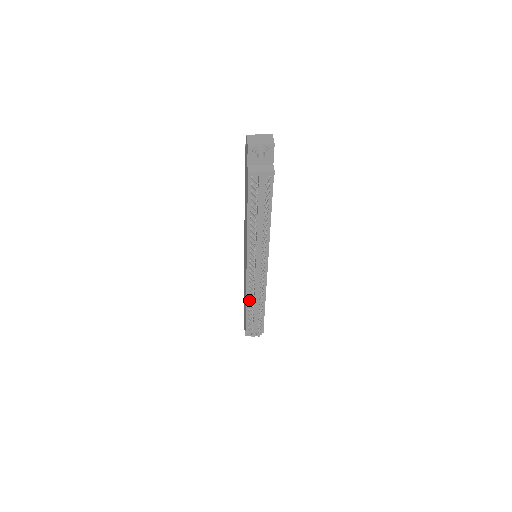
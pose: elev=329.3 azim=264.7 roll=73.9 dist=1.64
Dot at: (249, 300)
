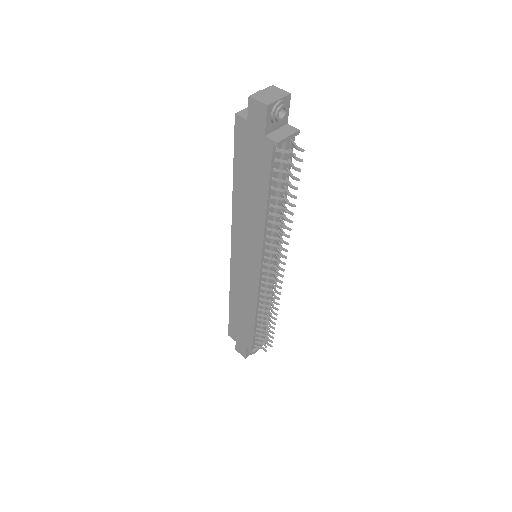
Dot at: (258, 312)
